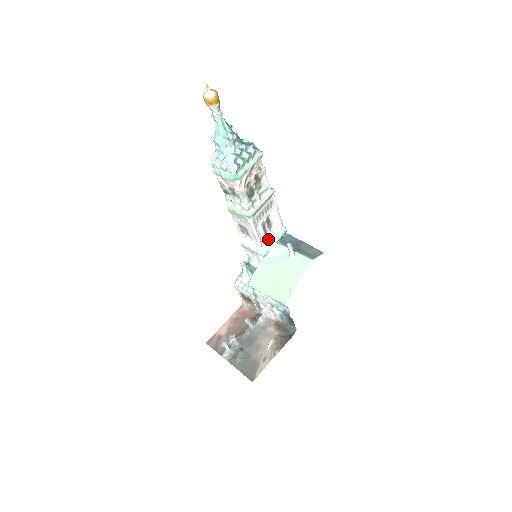
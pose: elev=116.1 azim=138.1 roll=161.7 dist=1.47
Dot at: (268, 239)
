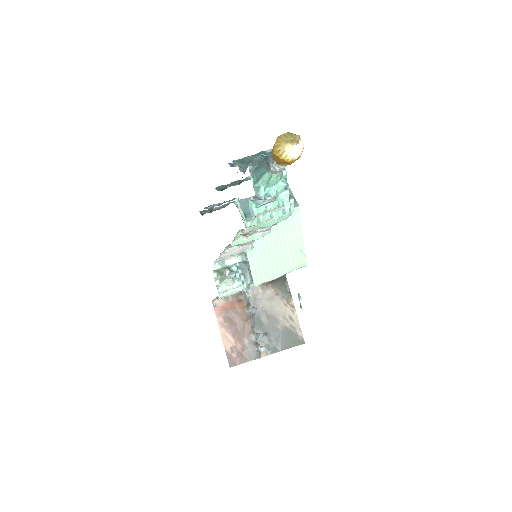
Dot at: occluded
